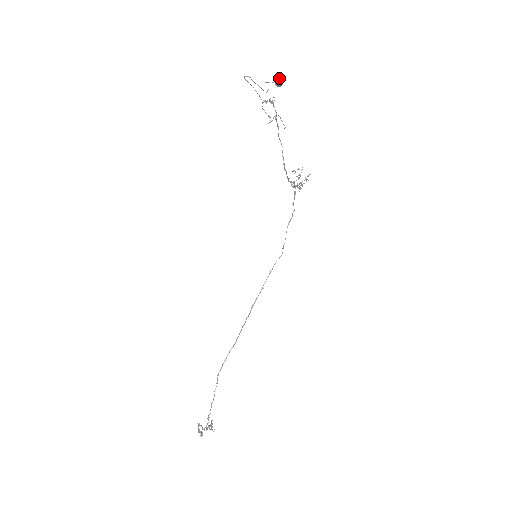
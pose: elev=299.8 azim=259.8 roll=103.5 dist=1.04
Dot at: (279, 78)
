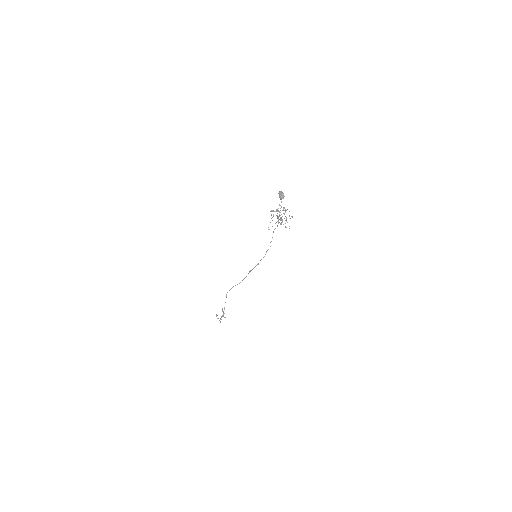
Dot at: (282, 196)
